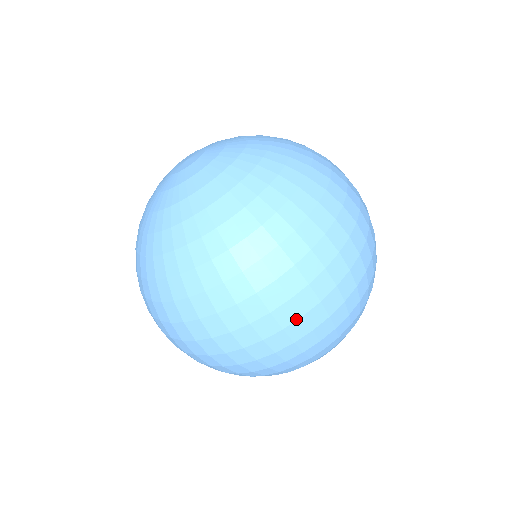
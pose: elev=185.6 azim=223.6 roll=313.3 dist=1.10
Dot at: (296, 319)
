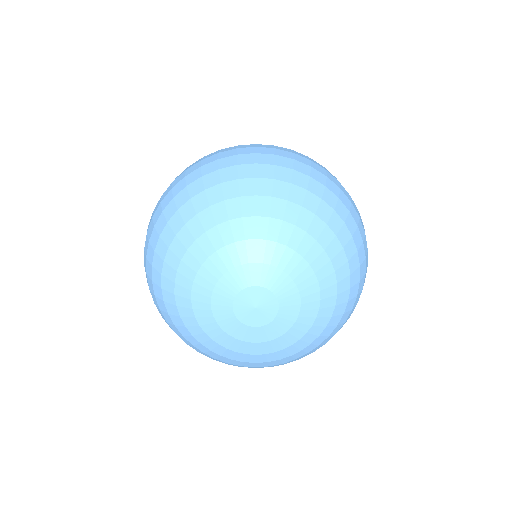
Dot at: occluded
